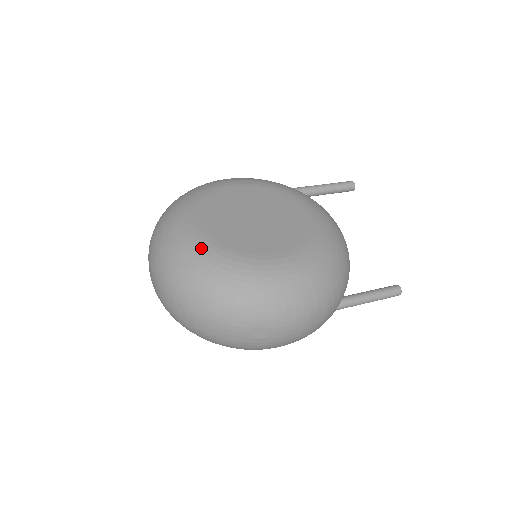
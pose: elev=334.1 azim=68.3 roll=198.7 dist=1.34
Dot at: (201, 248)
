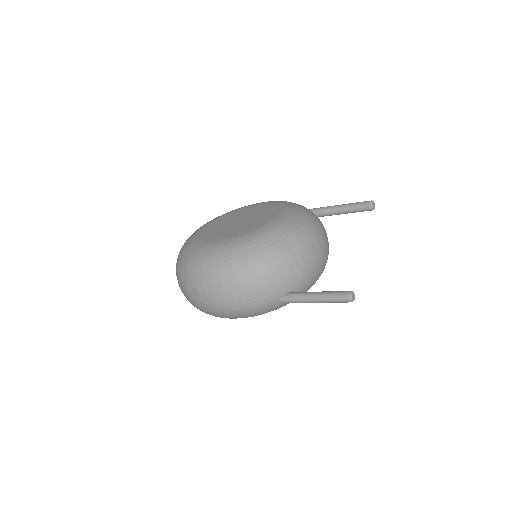
Dot at: (192, 236)
